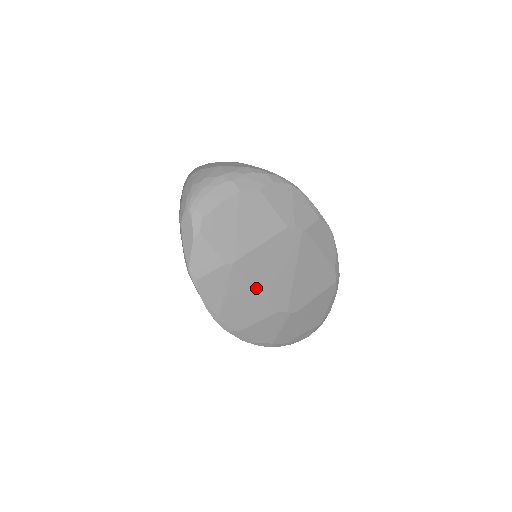
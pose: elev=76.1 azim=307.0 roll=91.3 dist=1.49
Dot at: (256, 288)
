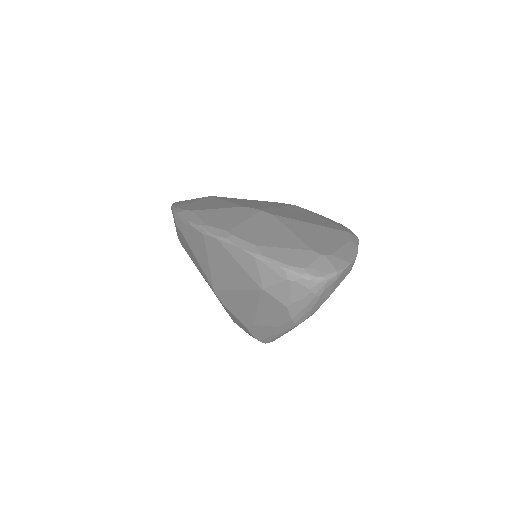
Dot at: (227, 201)
